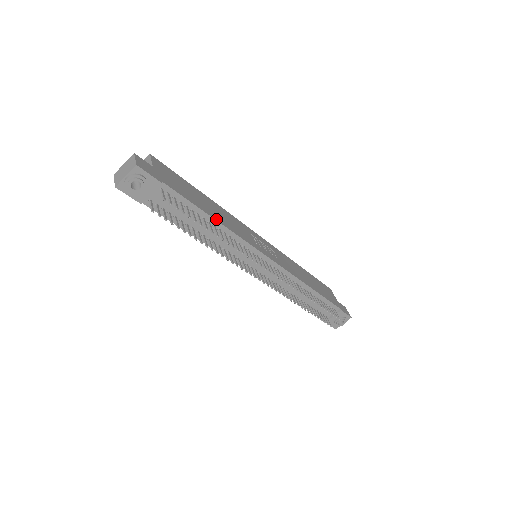
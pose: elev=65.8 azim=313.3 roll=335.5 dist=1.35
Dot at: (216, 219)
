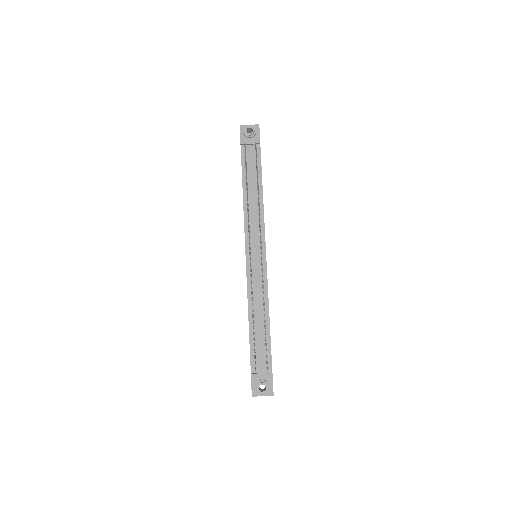
Dot at: occluded
